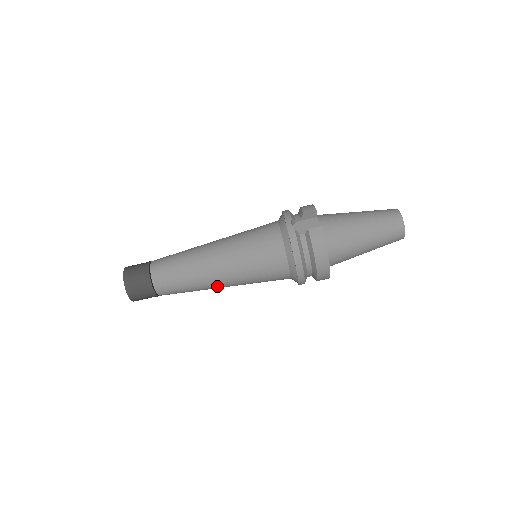
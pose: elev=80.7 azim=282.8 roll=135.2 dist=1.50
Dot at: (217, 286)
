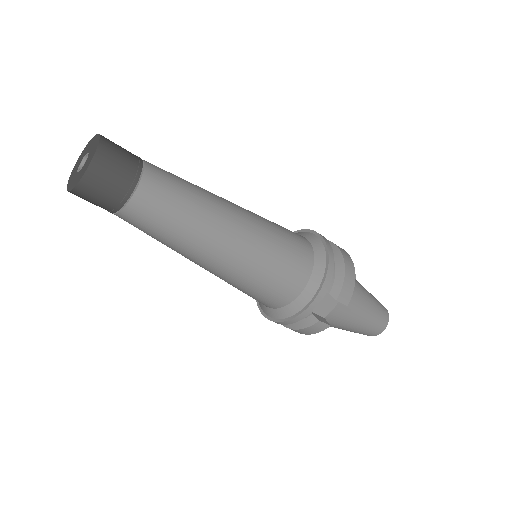
Dot at: occluded
